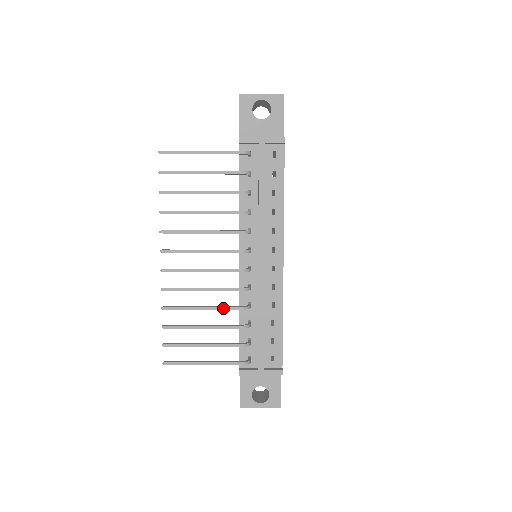
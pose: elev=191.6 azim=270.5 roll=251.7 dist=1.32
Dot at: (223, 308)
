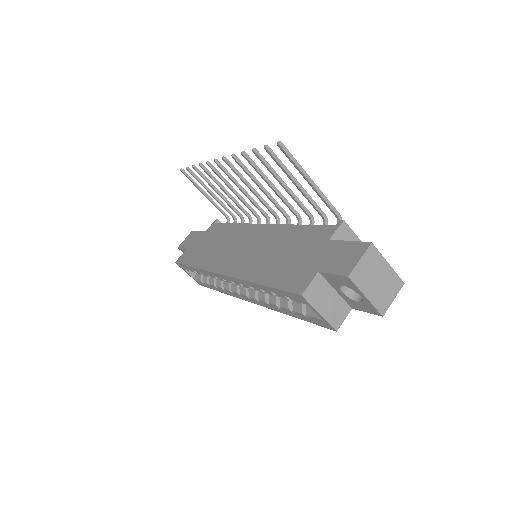
Dot at: (286, 201)
